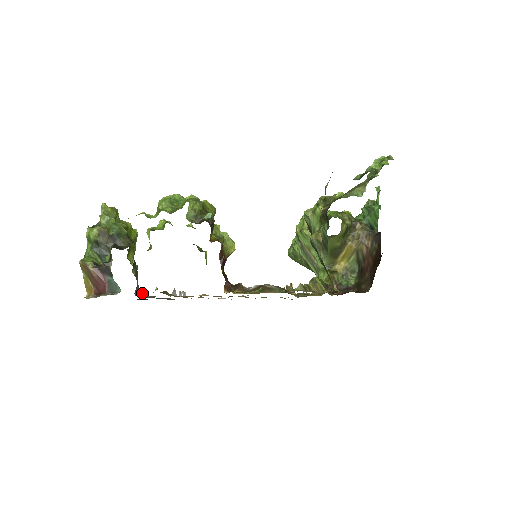
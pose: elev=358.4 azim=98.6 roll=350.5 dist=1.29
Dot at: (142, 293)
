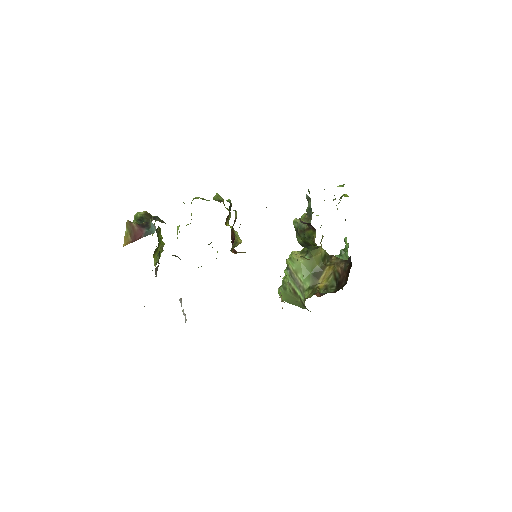
Dot at: occluded
